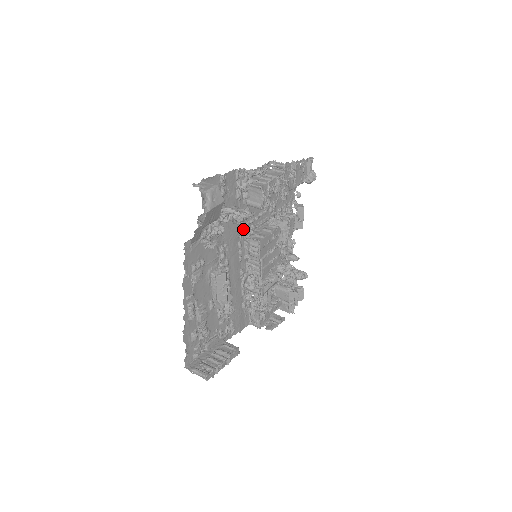
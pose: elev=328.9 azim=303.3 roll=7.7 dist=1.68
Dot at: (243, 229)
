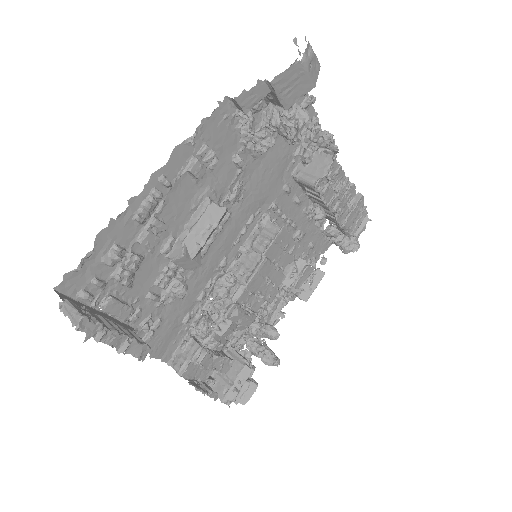
Dot at: (267, 207)
